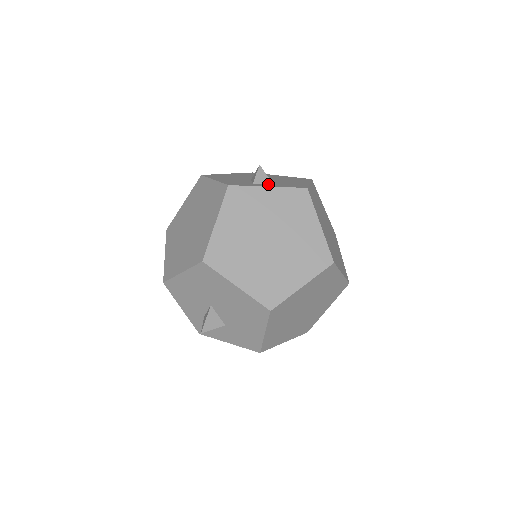
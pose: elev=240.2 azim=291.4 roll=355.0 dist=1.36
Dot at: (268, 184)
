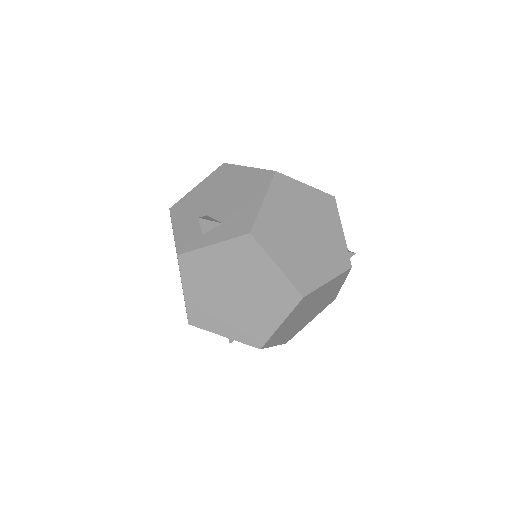
Dot at: (216, 232)
